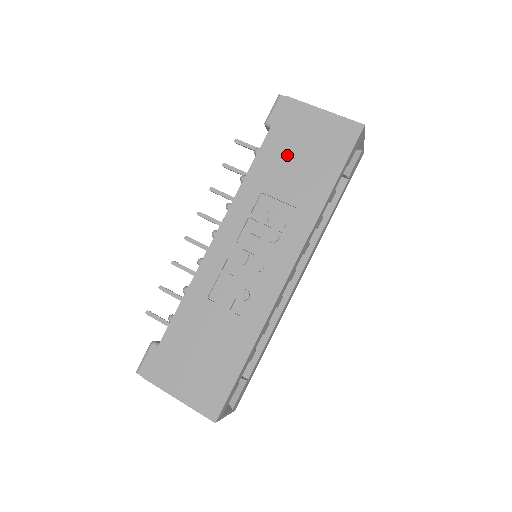
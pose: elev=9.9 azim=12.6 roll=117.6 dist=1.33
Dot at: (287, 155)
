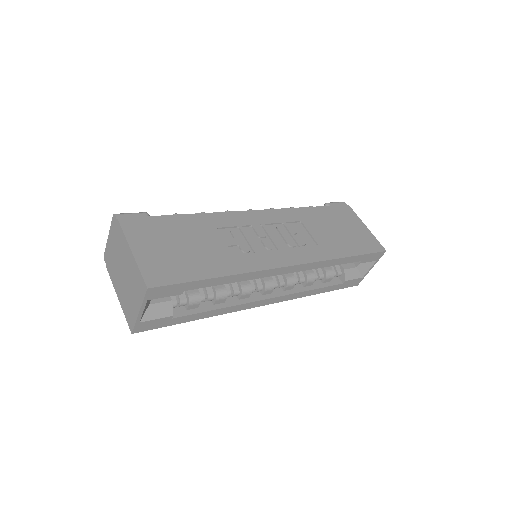
Dot at: (330, 222)
